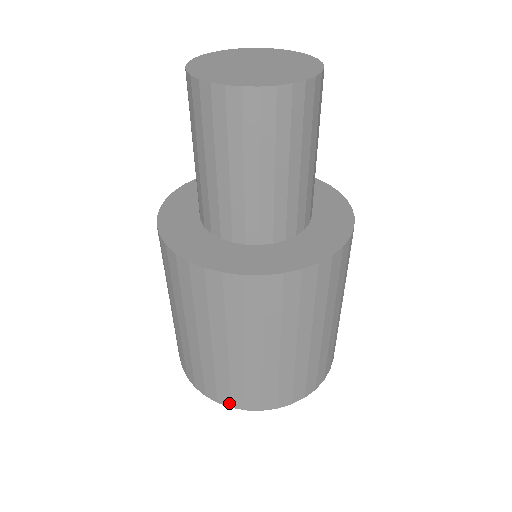
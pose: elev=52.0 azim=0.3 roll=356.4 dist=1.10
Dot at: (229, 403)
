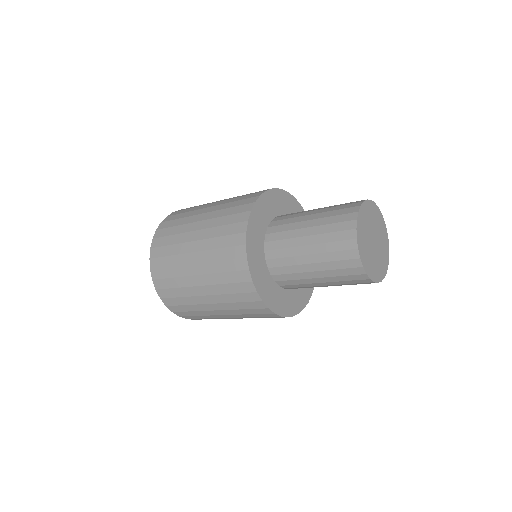
Dot at: occluded
